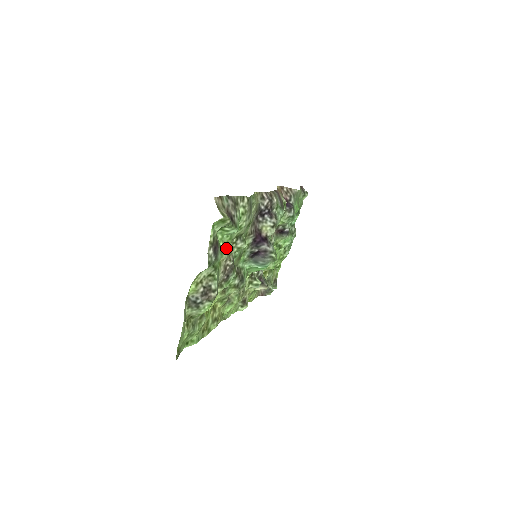
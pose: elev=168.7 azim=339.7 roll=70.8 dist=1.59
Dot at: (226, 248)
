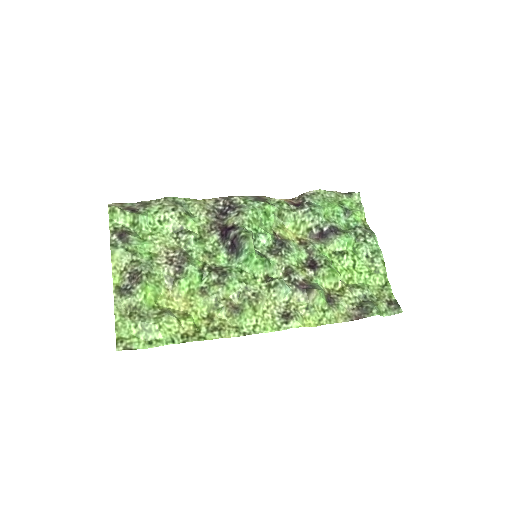
Dot at: (153, 239)
